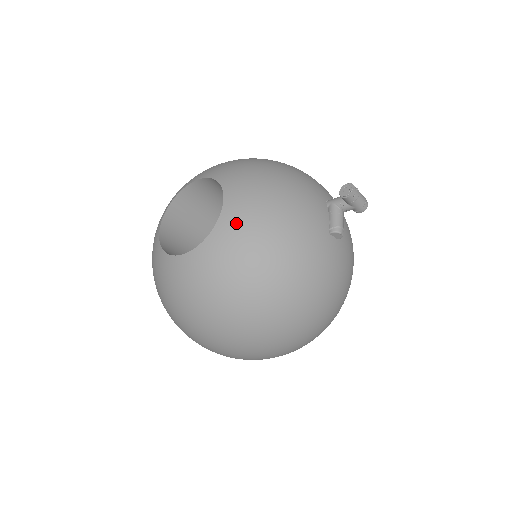
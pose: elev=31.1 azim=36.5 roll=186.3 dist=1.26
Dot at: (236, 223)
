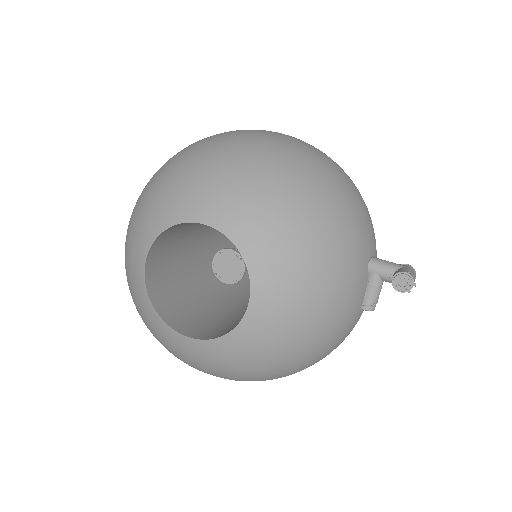
Dot at: (263, 330)
